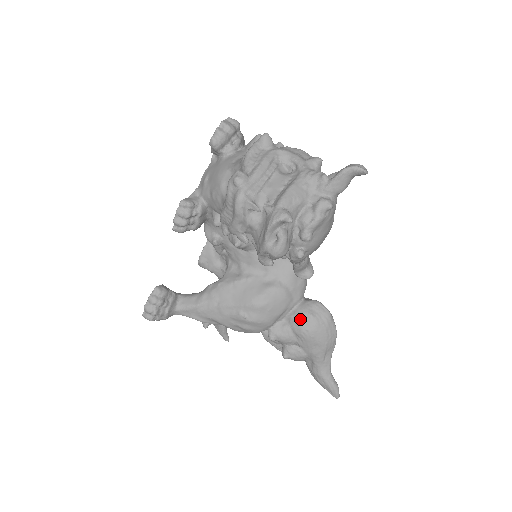
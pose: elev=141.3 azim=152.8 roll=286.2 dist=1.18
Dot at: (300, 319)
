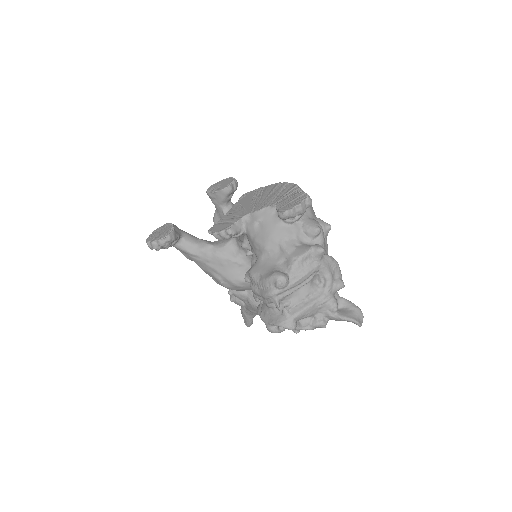
Dot at: occluded
